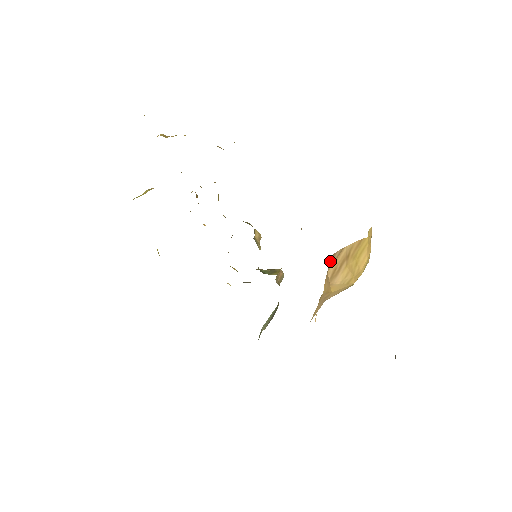
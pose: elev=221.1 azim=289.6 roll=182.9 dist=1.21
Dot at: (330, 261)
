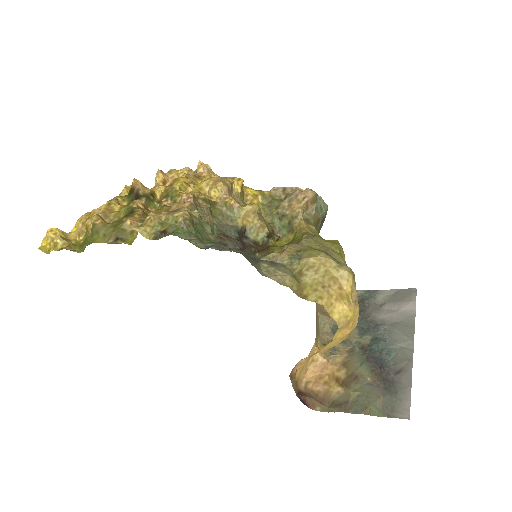
Dot at: (292, 370)
